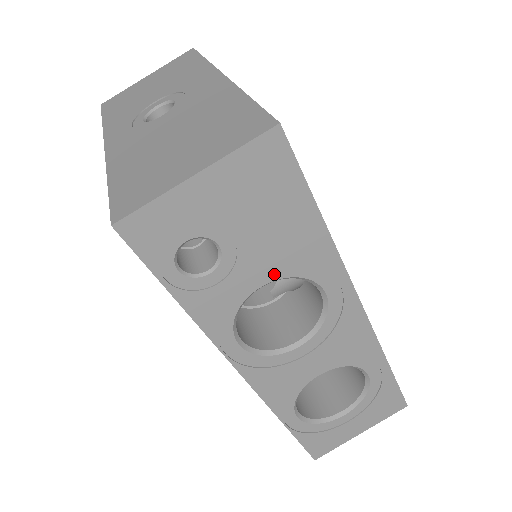
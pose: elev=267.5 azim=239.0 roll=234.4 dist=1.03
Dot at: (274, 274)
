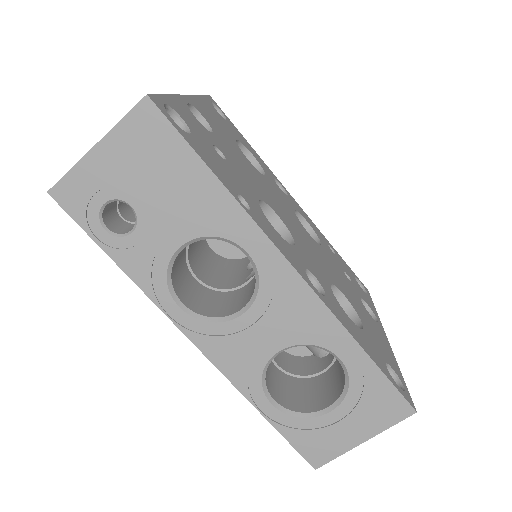
Dot at: (189, 233)
